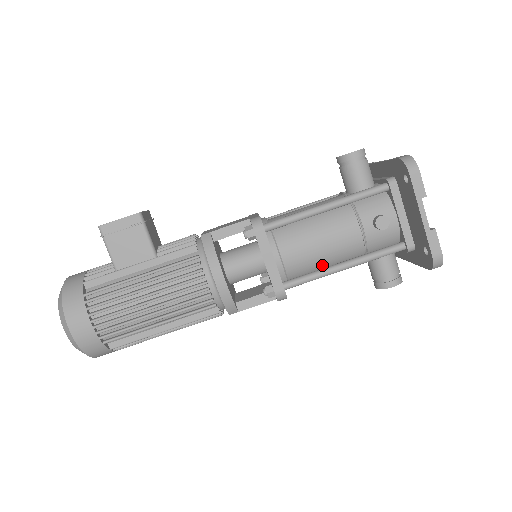
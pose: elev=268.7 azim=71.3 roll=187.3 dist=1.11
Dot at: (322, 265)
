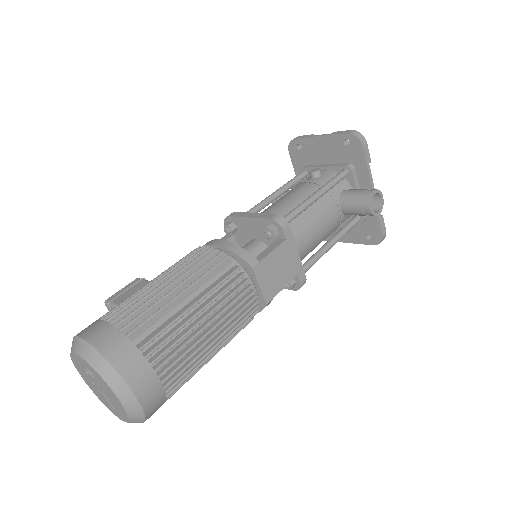
Dot at: occluded
